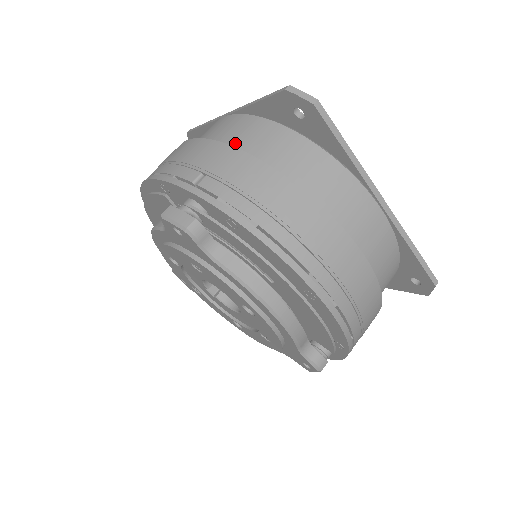
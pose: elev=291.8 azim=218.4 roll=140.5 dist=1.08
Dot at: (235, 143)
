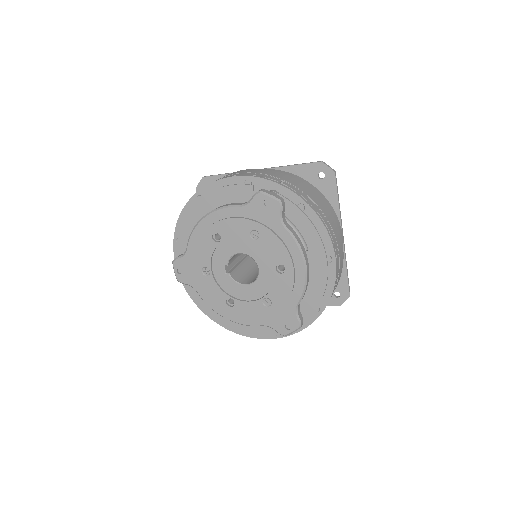
Dot at: occluded
